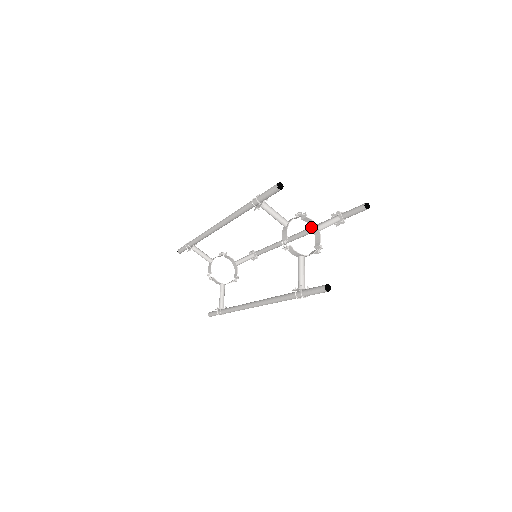
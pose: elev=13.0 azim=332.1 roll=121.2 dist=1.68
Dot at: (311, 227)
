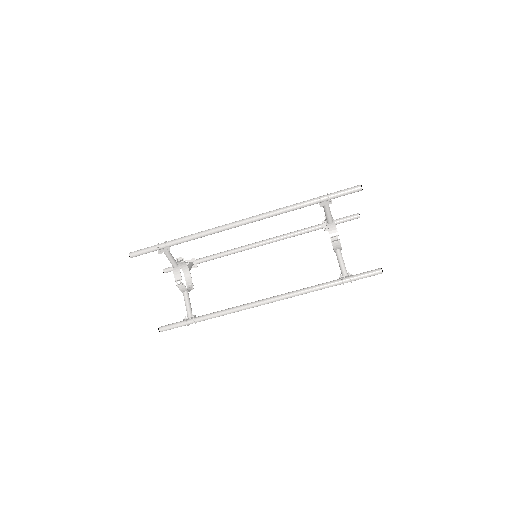
Dot at: occluded
